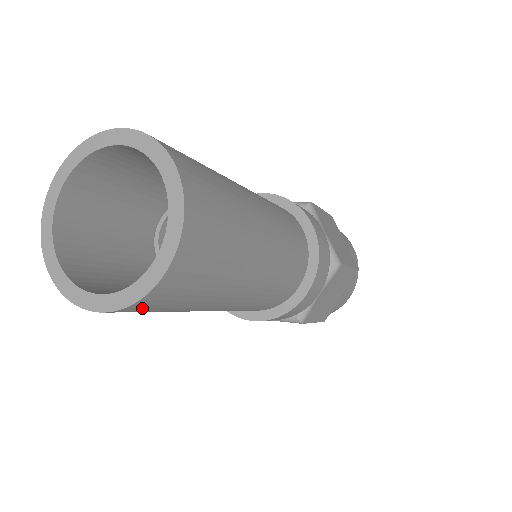
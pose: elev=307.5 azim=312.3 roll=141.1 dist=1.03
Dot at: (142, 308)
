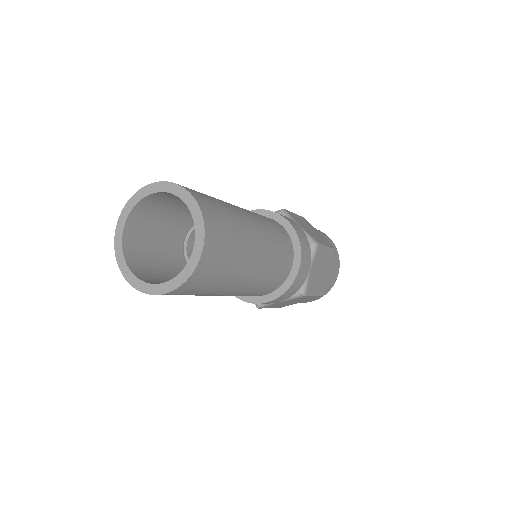
Dot at: (193, 284)
